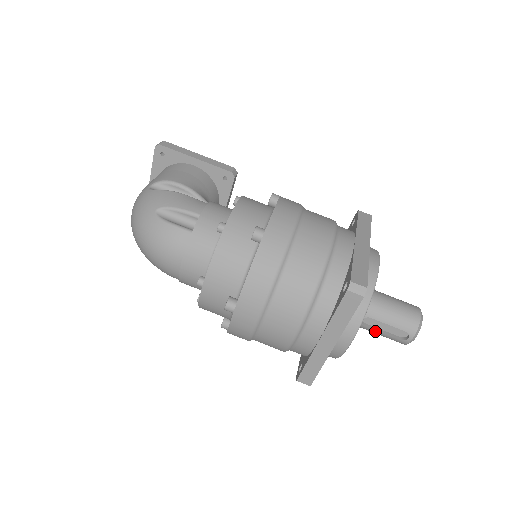
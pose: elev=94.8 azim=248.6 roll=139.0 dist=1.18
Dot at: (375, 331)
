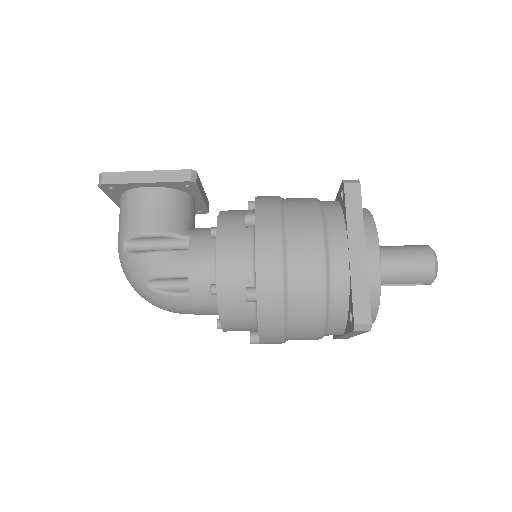
Dot at: (393, 285)
